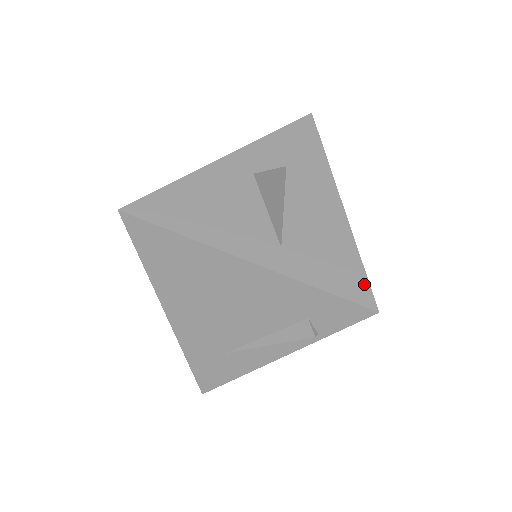
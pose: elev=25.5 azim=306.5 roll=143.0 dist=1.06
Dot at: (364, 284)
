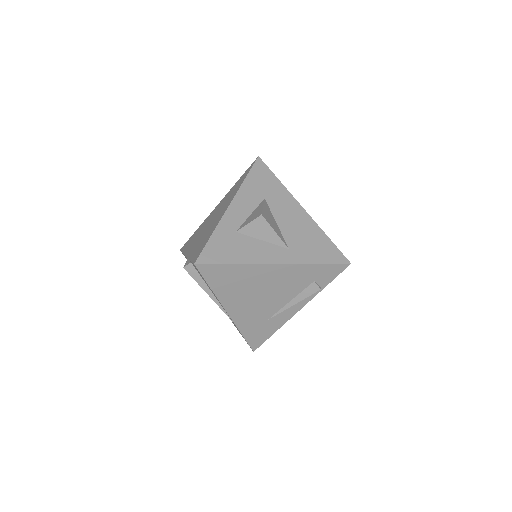
Dot at: (337, 252)
